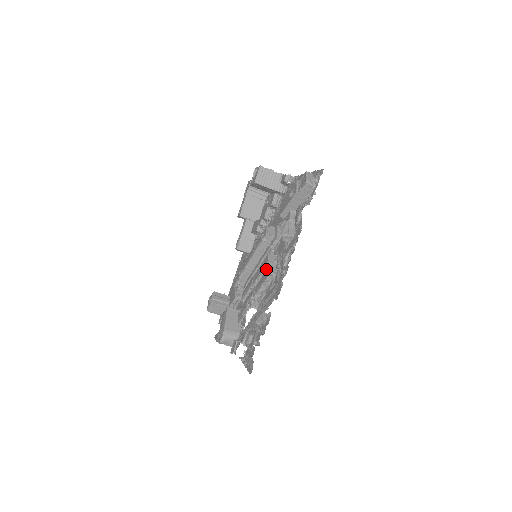
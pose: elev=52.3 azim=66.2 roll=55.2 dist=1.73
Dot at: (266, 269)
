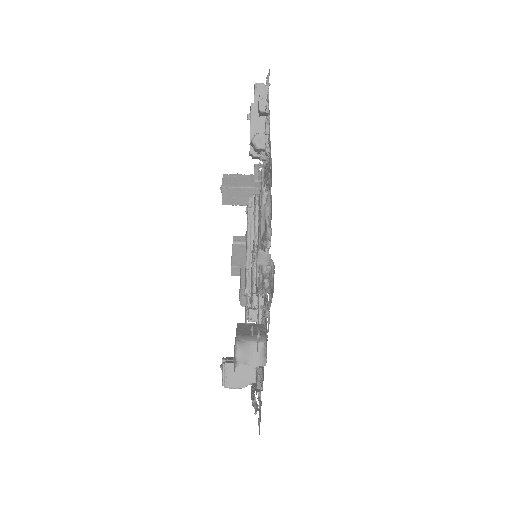
Dot at: (258, 208)
